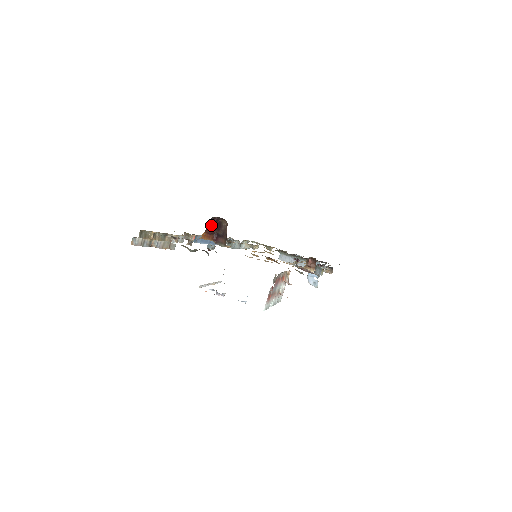
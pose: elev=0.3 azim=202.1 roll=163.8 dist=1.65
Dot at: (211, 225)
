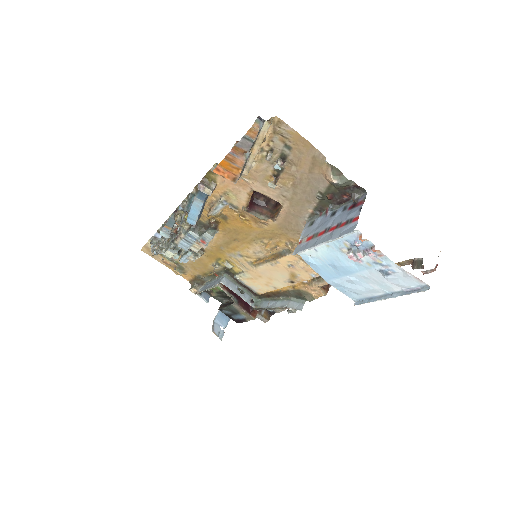
Dot at: occluded
